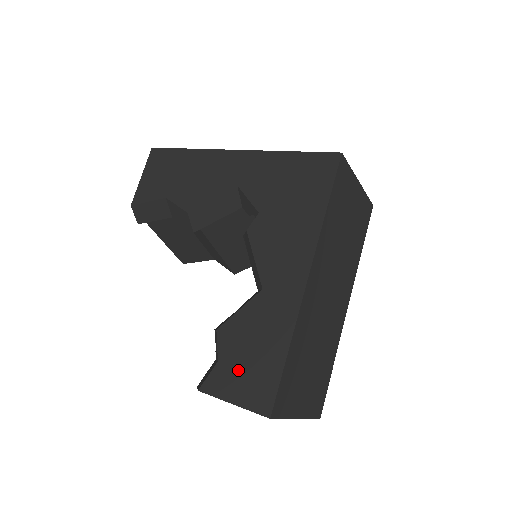
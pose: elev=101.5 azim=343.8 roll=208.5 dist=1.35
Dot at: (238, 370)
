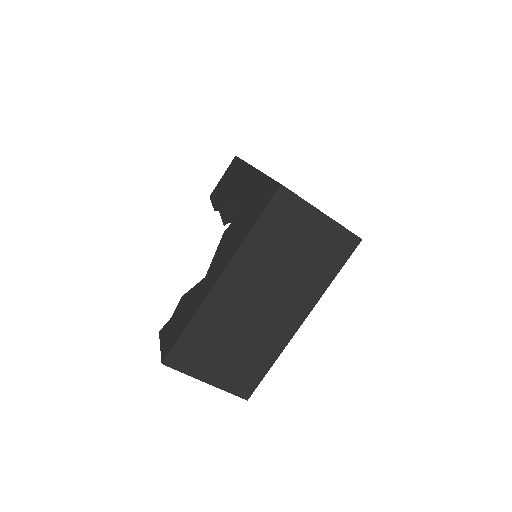
Dot at: (172, 327)
